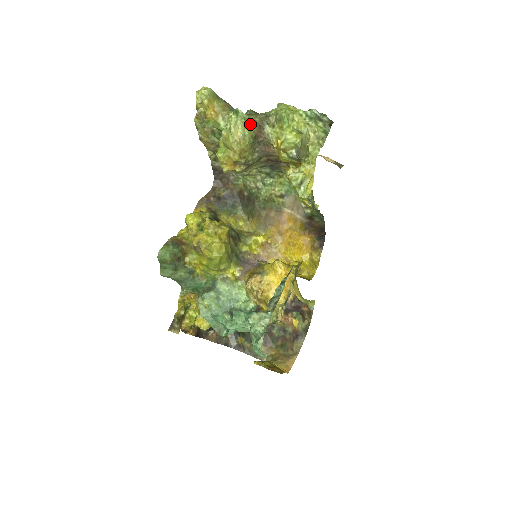
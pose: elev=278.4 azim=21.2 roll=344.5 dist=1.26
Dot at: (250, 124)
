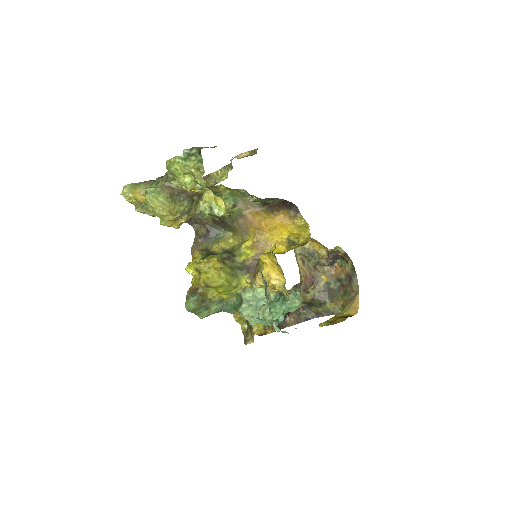
Dot at: (159, 192)
